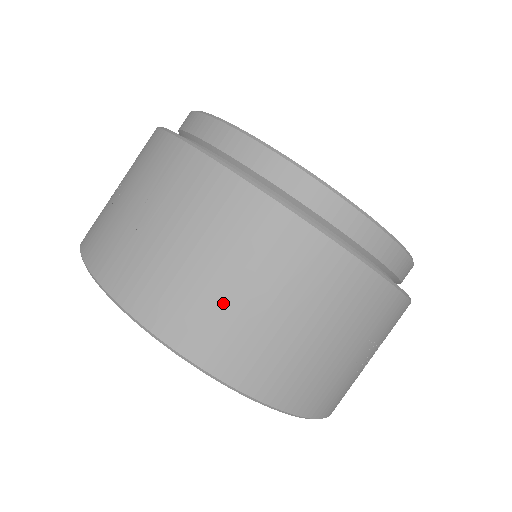
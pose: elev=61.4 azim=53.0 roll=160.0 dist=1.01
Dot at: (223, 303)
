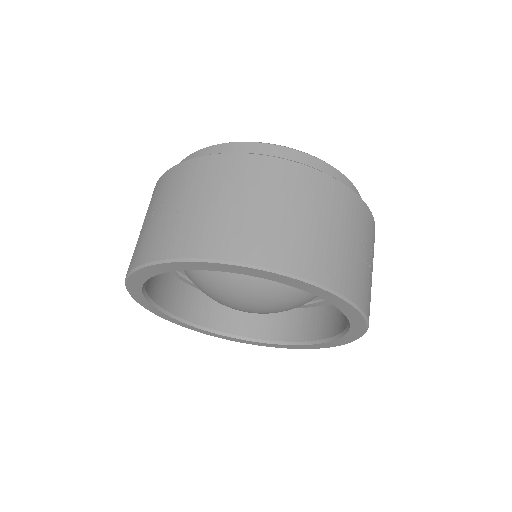
Dot at: (252, 220)
